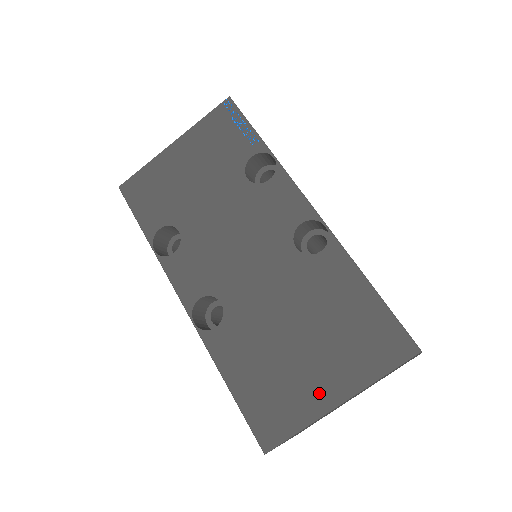
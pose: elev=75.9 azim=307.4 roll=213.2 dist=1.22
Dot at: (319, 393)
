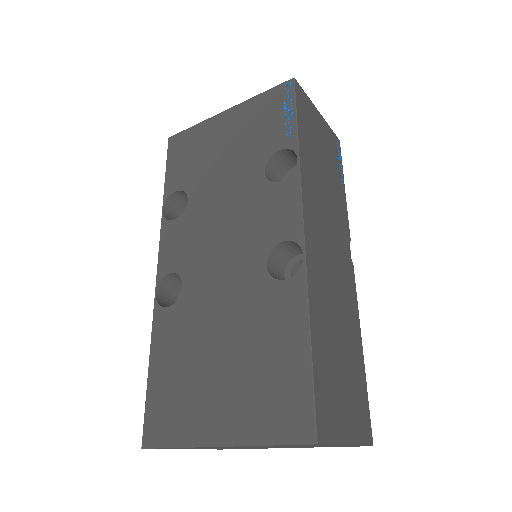
Dot at: (208, 422)
